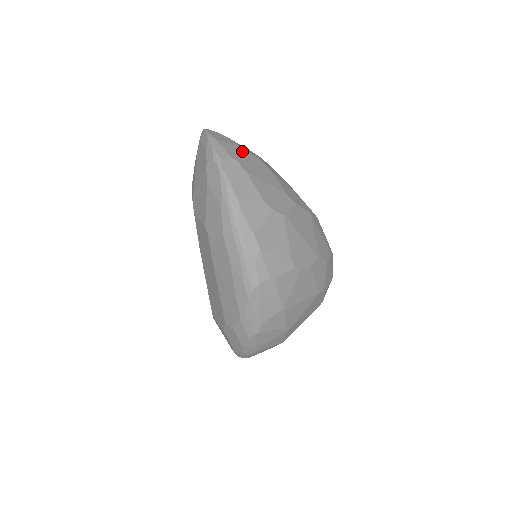
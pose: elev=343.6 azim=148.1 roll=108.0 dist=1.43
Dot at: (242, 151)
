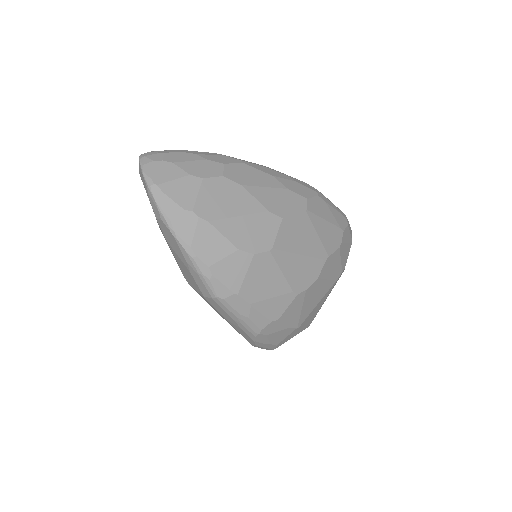
Dot at: (196, 183)
